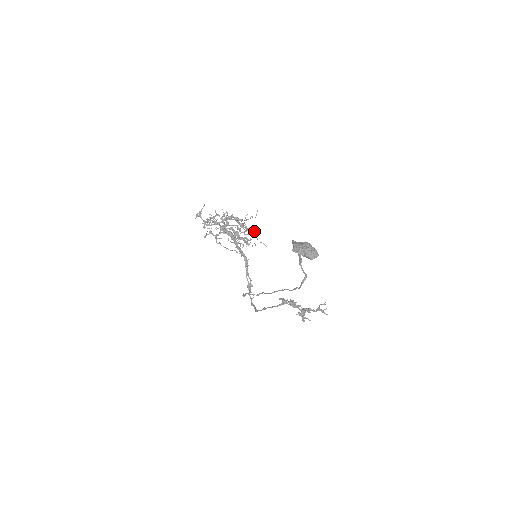
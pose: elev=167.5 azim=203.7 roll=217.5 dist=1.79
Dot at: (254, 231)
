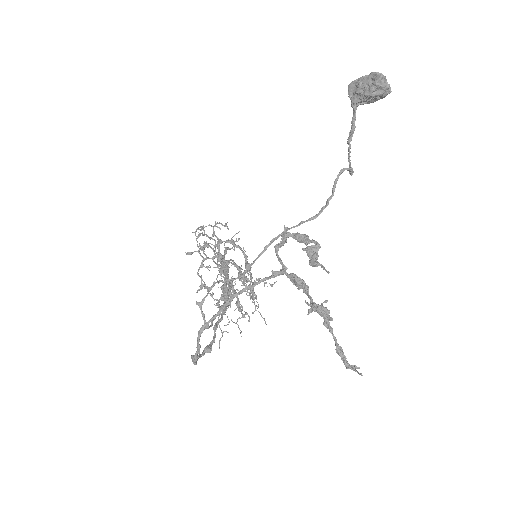
Dot at: (256, 310)
